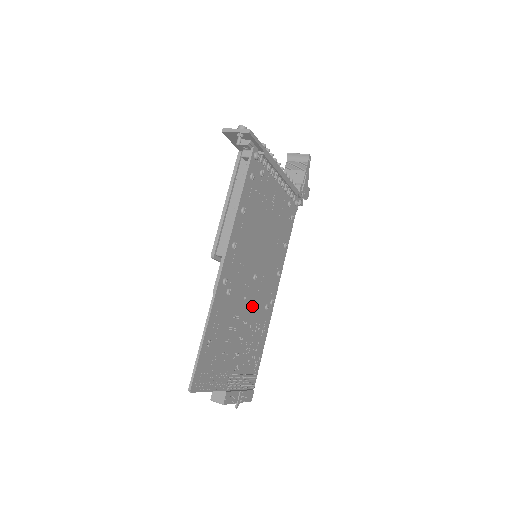
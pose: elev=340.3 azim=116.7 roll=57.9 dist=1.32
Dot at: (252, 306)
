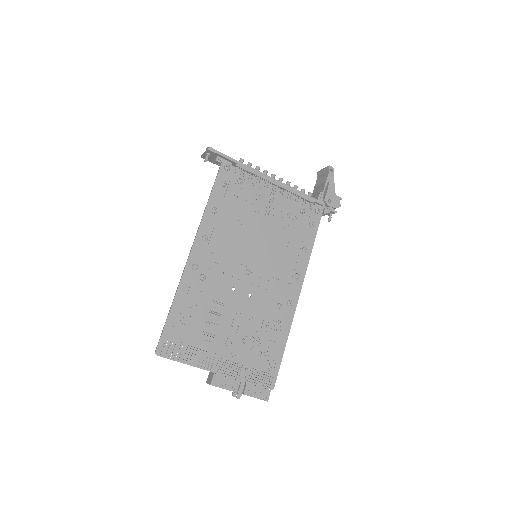
Dot at: (250, 300)
